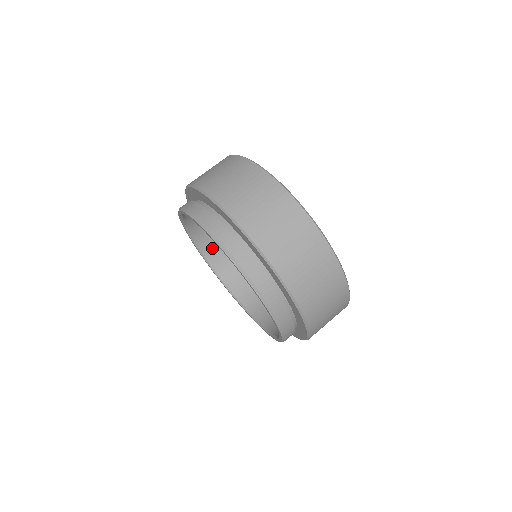
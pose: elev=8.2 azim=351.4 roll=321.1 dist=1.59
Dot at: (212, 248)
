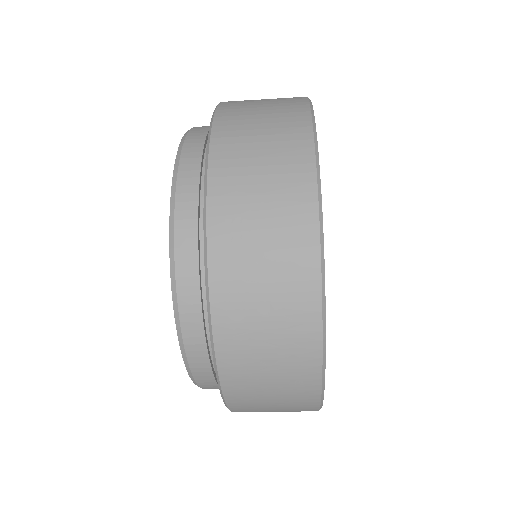
Dot at: occluded
